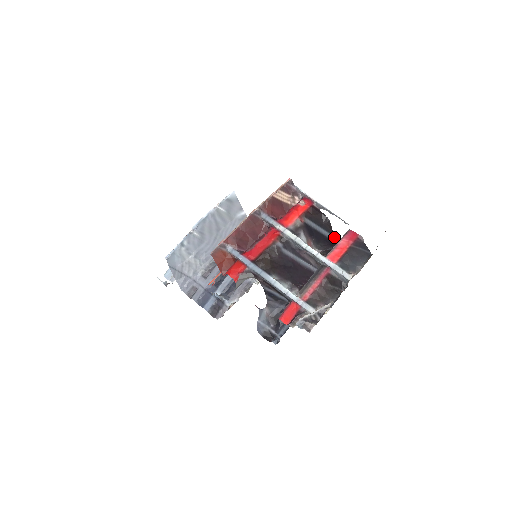
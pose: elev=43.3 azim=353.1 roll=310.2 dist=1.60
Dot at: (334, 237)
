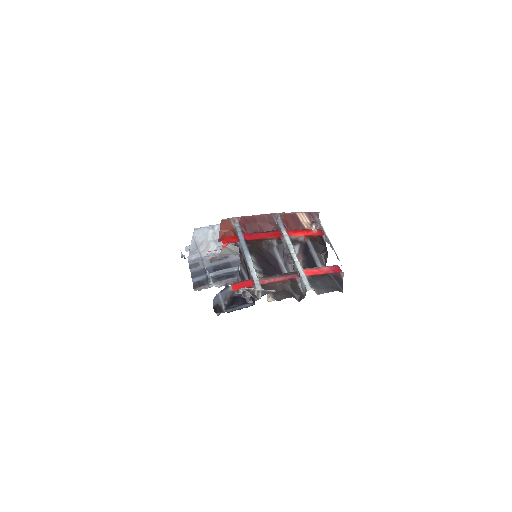
Dot at: occluded
